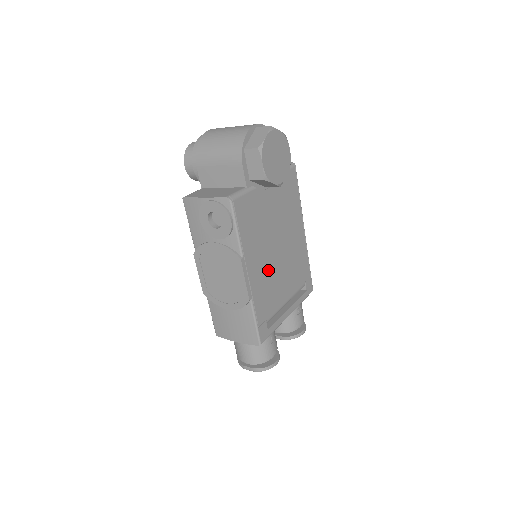
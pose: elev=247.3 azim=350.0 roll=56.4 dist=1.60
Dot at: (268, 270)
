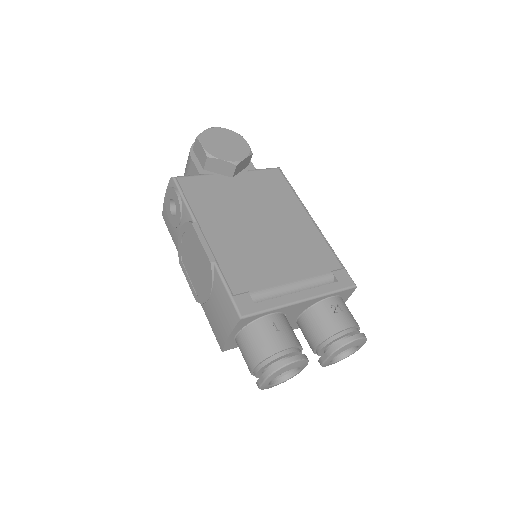
Dot at: (245, 242)
